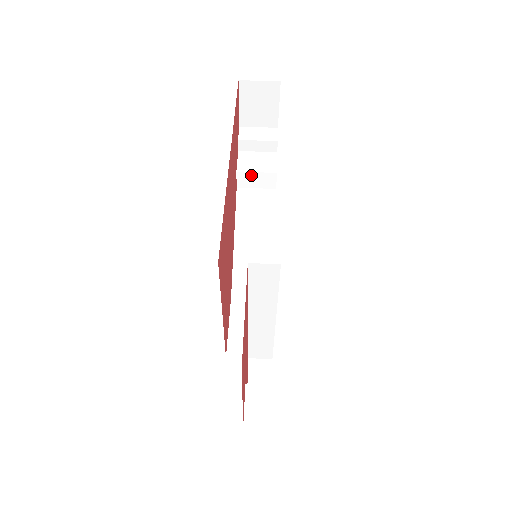
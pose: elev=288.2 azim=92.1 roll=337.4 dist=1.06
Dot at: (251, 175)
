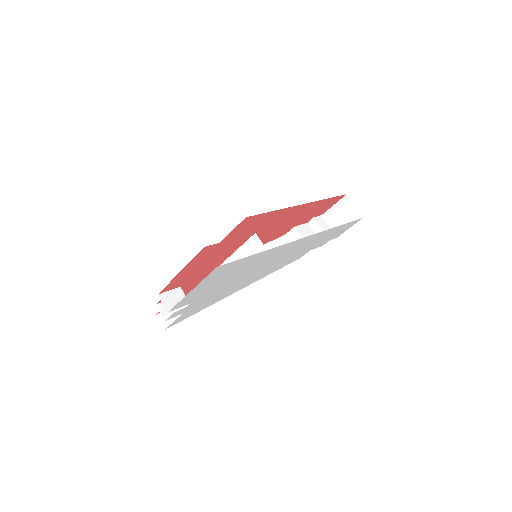
Dot at: (299, 237)
